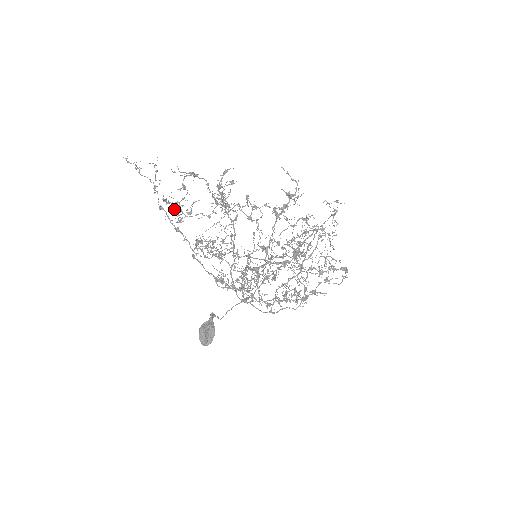
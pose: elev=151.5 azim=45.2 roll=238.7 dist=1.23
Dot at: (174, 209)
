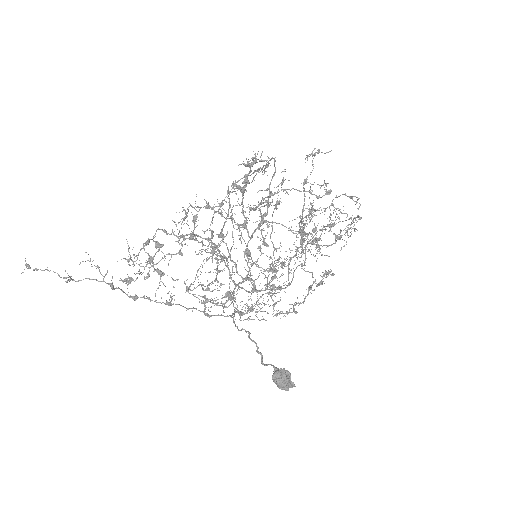
Dot at: (135, 274)
